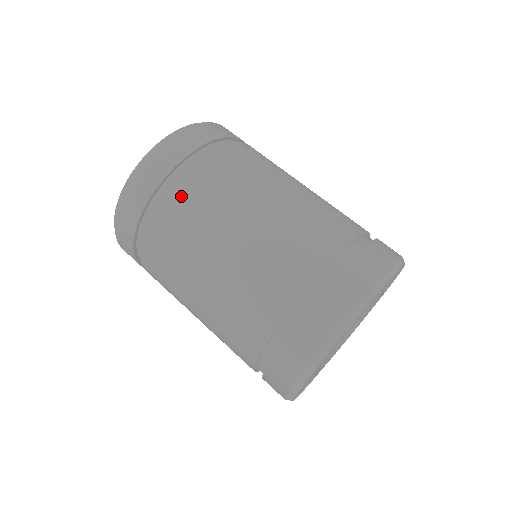
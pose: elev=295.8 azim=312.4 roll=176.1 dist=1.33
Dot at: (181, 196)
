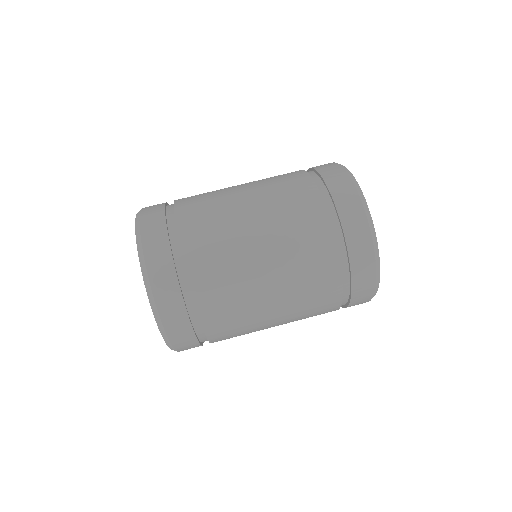
Dot at: (218, 330)
